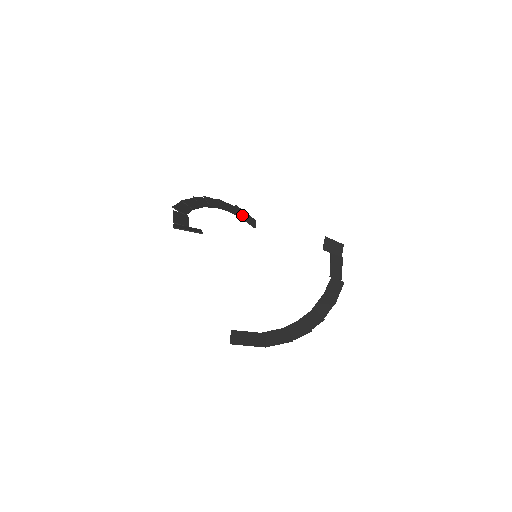
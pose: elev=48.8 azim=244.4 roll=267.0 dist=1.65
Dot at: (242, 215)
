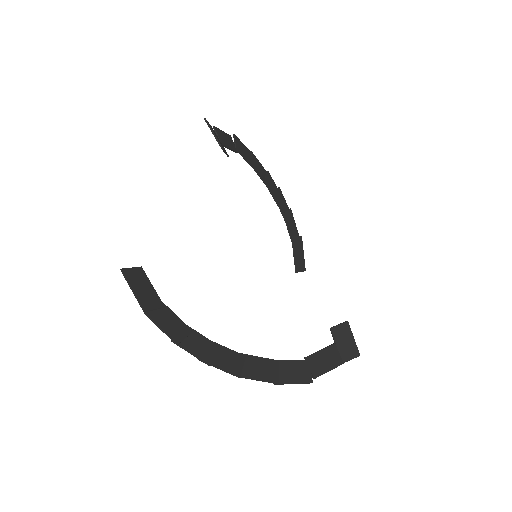
Dot at: (297, 248)
